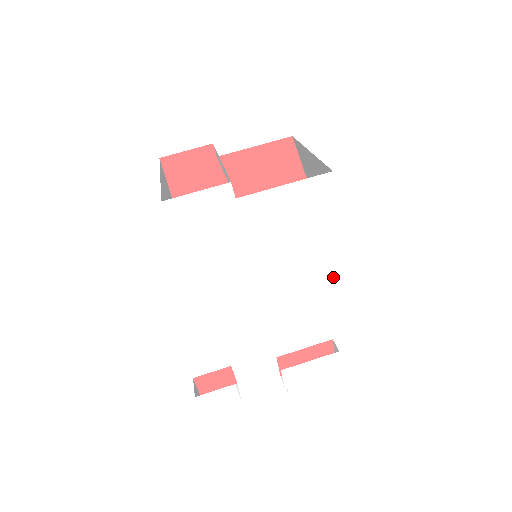
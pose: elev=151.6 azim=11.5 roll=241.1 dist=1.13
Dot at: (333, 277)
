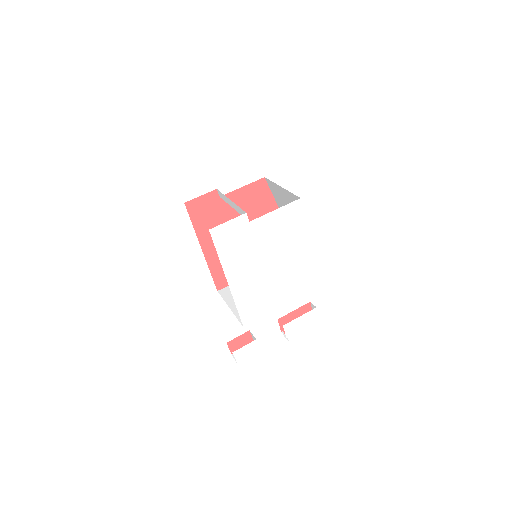
Dot at: (307, 260)
